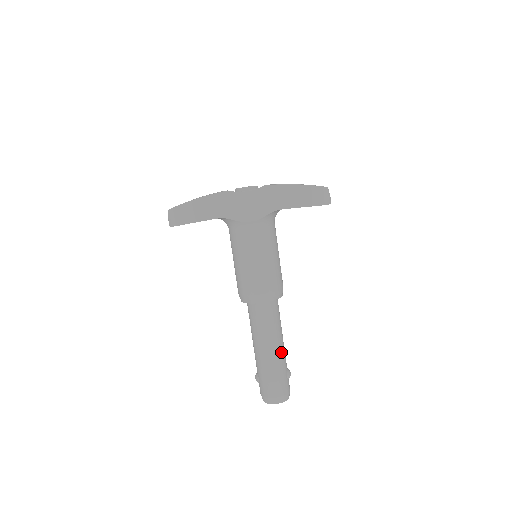
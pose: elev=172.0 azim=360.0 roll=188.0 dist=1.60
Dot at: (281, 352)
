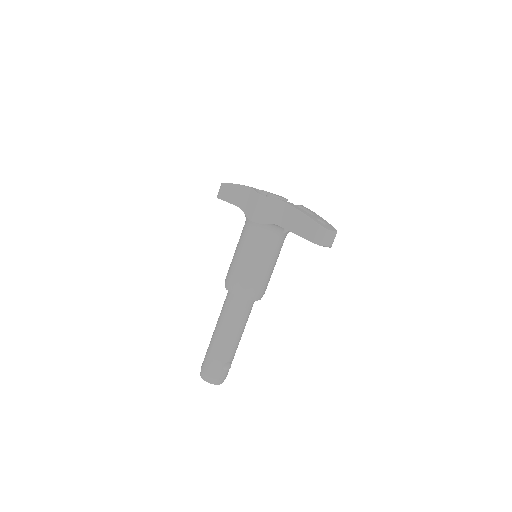
Dot at: (227, 343)
